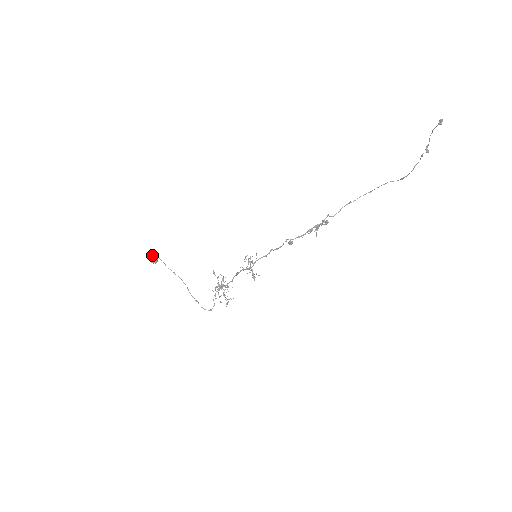
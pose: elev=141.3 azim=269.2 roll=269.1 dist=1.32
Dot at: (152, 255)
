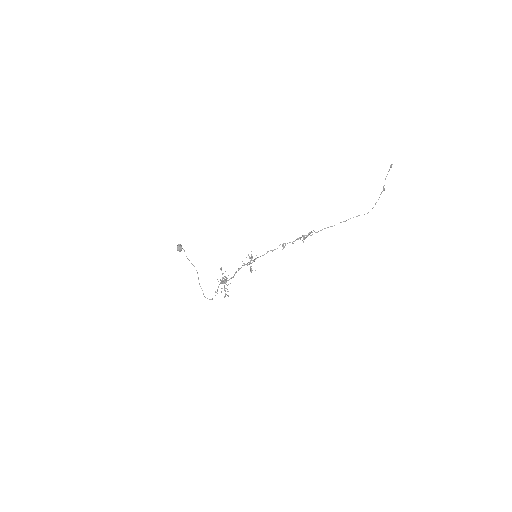
Dot at: (179, 244)
